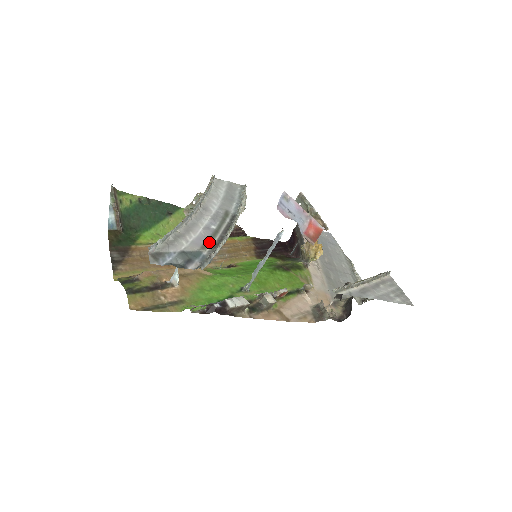
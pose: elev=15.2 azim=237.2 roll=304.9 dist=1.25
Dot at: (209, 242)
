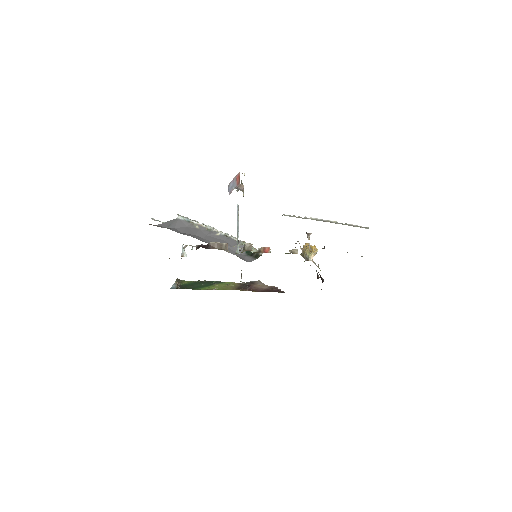
Dot at: occluded
